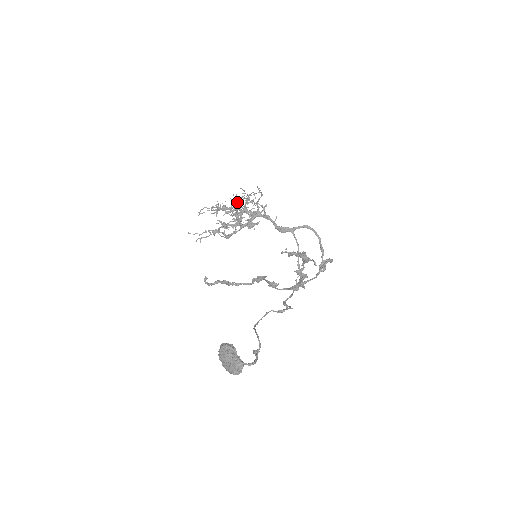
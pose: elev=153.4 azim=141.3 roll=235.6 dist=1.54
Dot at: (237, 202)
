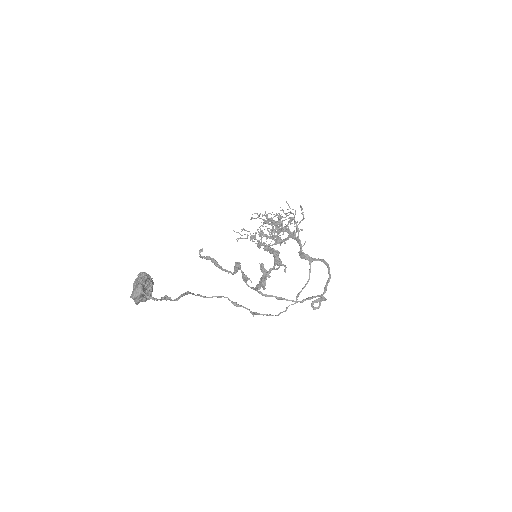
Dot at: occluded
